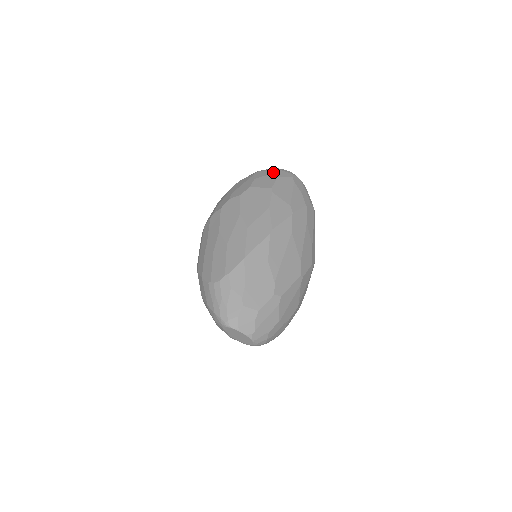
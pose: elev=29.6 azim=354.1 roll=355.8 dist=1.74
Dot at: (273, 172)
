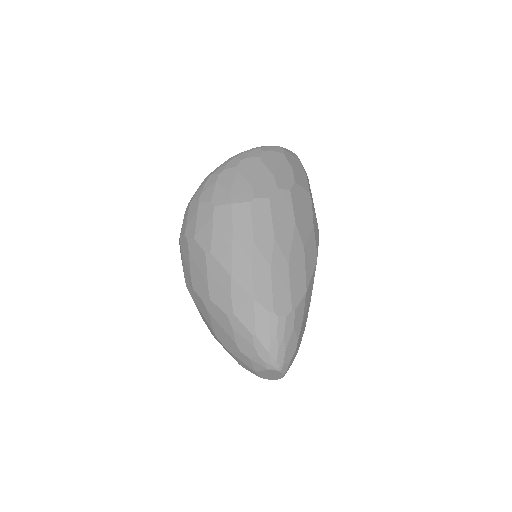
Dot at: (300, 163)
